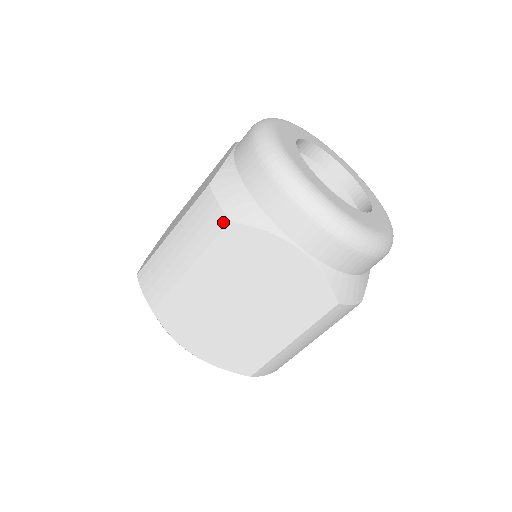
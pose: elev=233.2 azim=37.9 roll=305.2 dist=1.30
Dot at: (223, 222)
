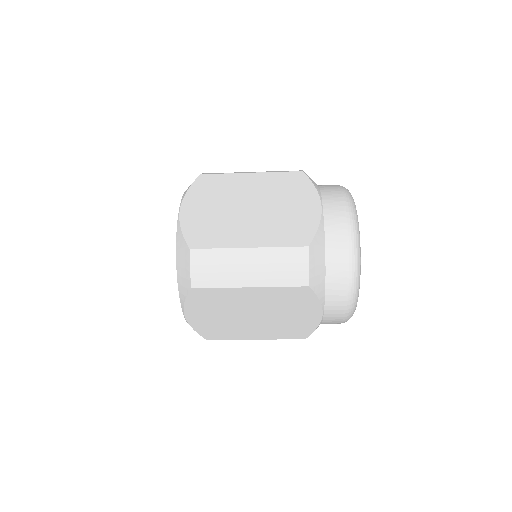
Dot at: (303, 282)
